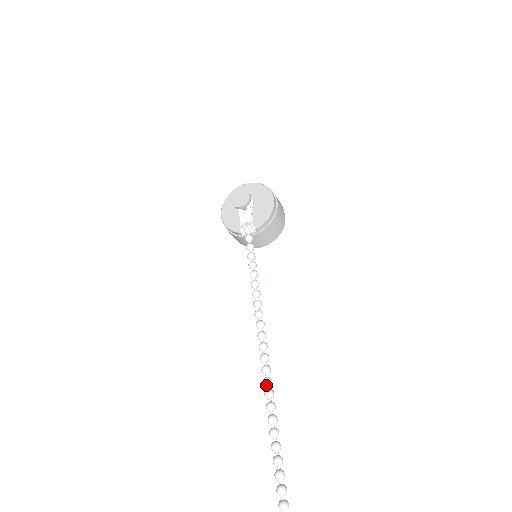
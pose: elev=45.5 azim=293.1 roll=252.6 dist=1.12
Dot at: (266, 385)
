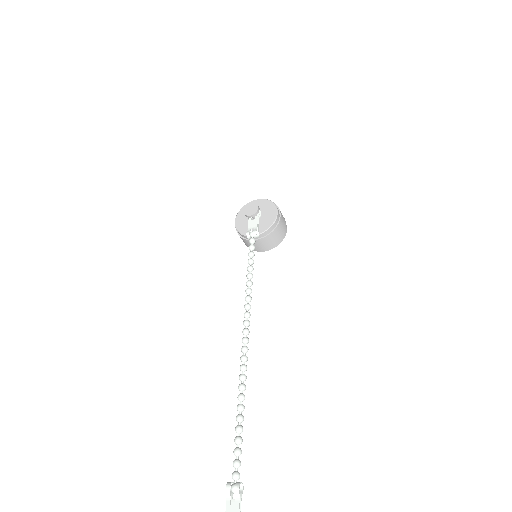
Dot at: (243, 351)
